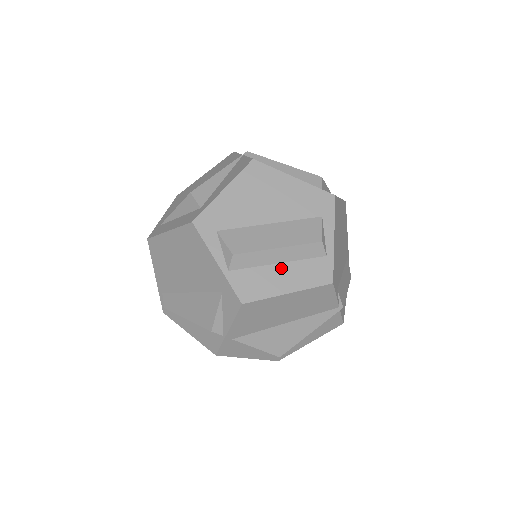
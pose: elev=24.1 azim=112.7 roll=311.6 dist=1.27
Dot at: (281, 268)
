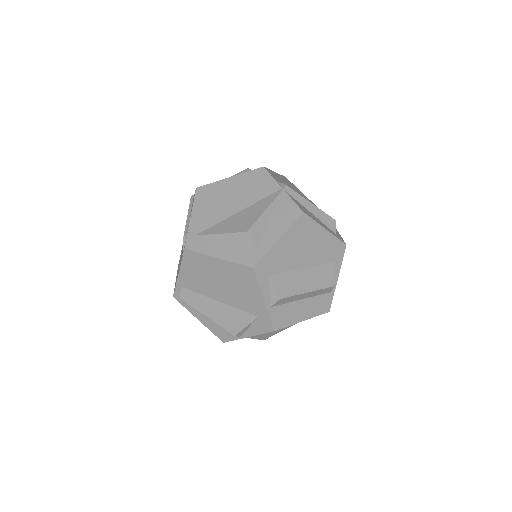
Dot at: (303, 303)
